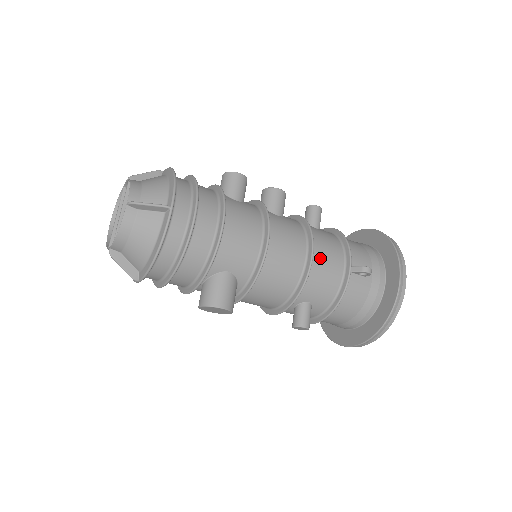
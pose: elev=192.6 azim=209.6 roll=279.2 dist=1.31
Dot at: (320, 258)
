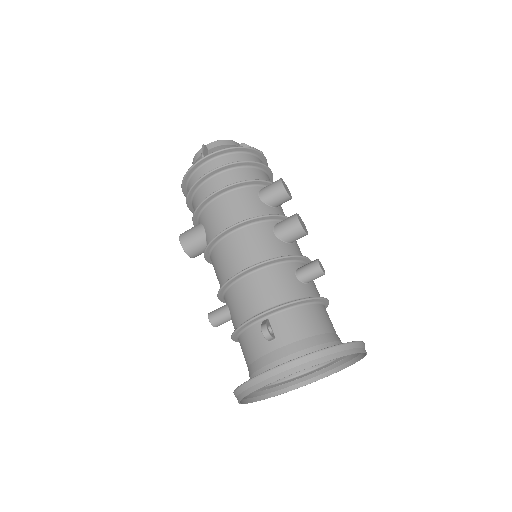
Dot at: (253, 283)
